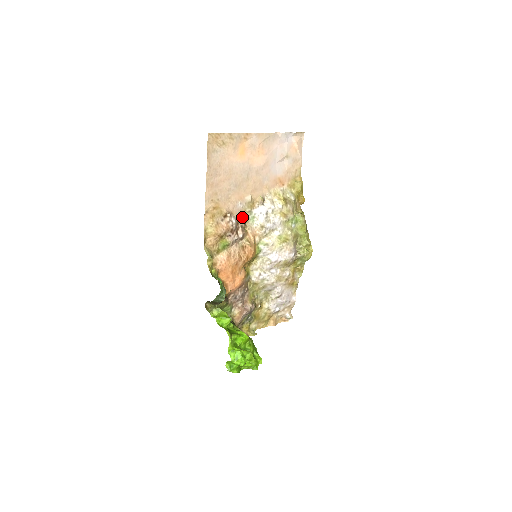
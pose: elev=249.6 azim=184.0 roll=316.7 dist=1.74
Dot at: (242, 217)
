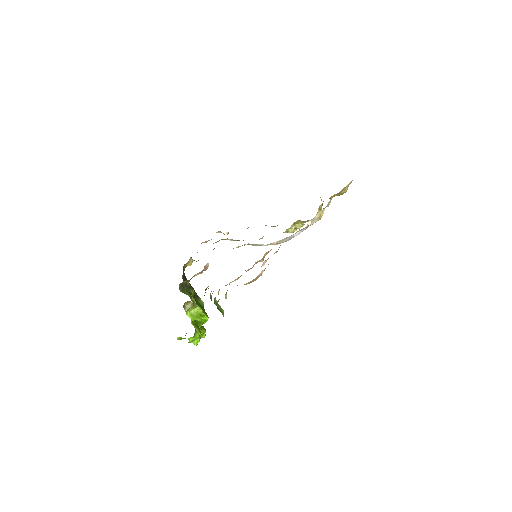
Dot at: occluded
